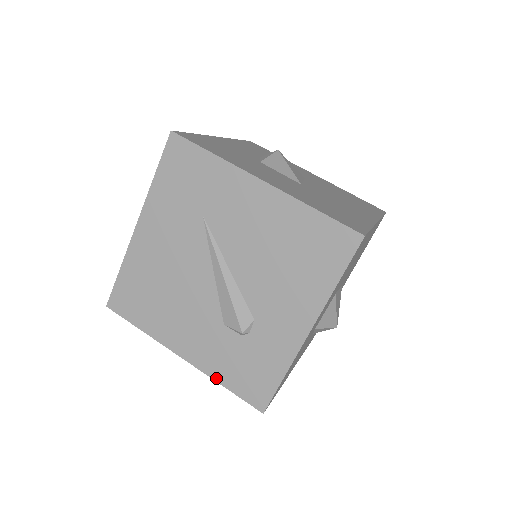
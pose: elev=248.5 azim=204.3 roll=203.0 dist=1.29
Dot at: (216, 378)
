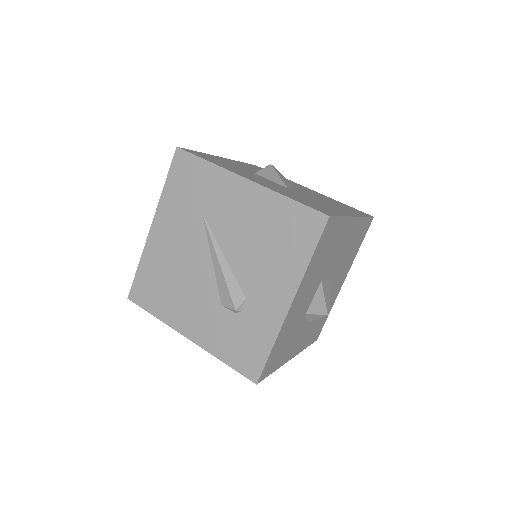
Dot at: (216, 355)
